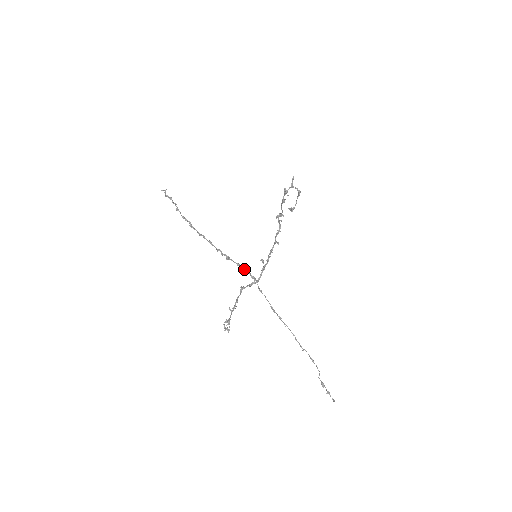
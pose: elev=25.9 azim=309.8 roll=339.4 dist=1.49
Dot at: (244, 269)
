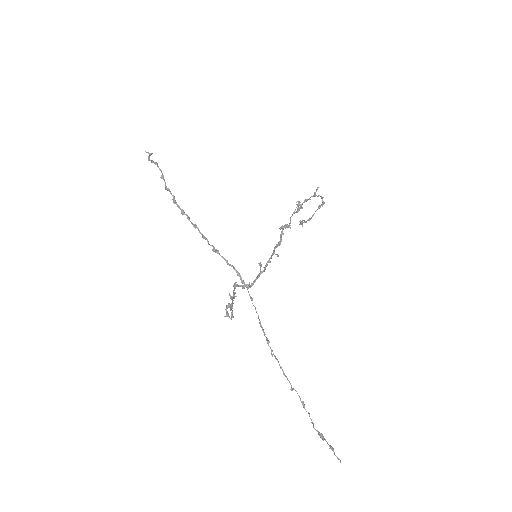
Dot at: (234, 268)
